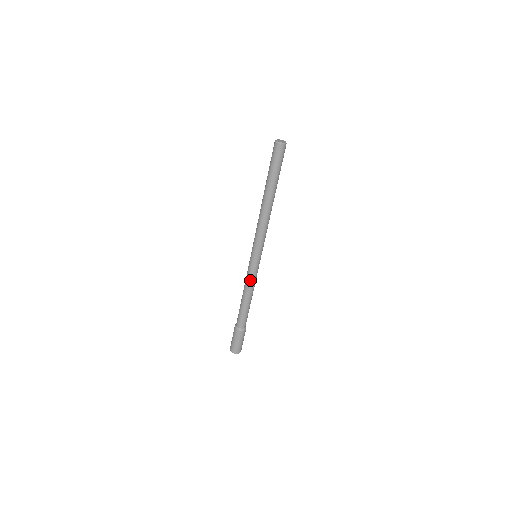
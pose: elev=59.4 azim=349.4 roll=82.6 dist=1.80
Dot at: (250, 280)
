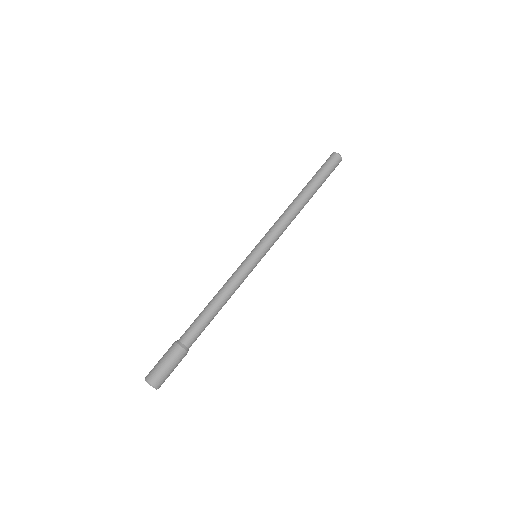
Dot at: (234, 277)
